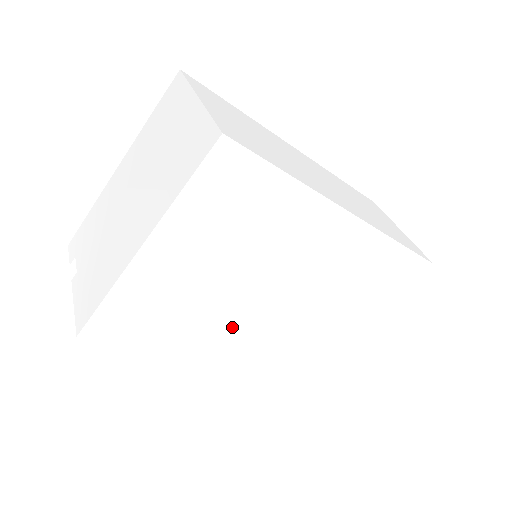
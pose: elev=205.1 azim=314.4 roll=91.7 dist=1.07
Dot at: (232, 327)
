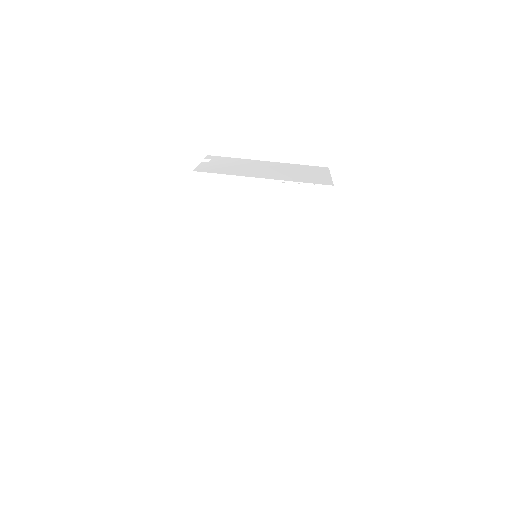
Dot at: (222, 256)
